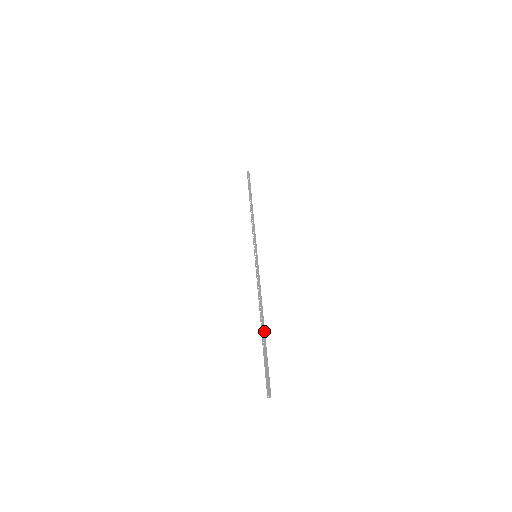
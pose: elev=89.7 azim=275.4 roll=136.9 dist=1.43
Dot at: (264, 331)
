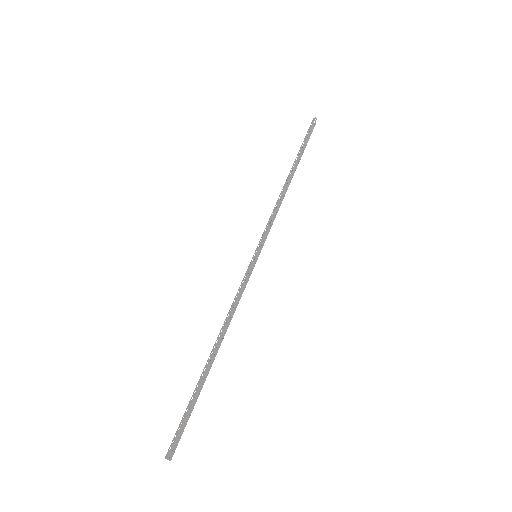
Dot at: occluded
